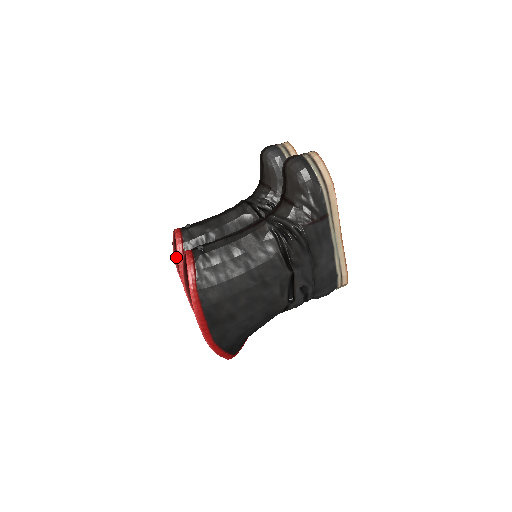
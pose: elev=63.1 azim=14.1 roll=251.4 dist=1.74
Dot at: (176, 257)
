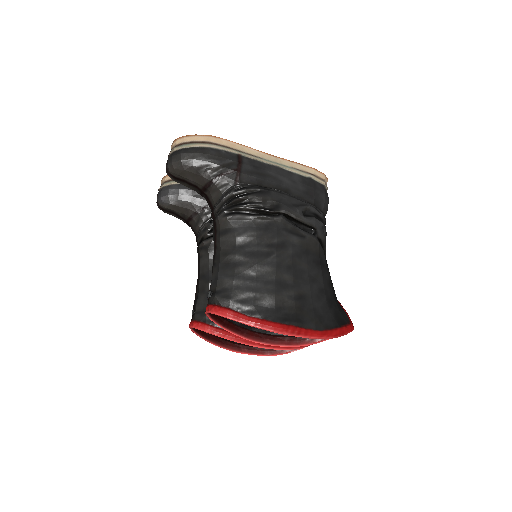
Dot at: (223, 346)
